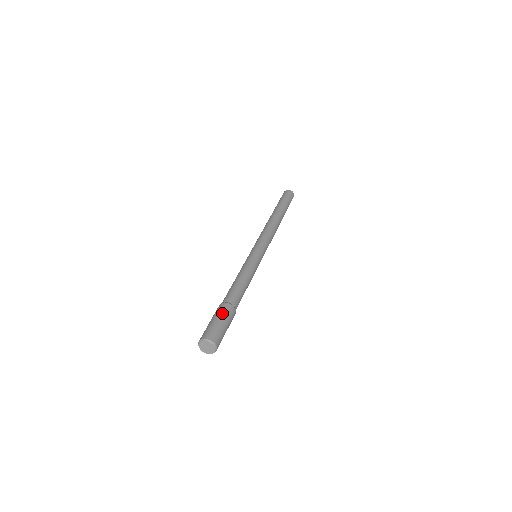
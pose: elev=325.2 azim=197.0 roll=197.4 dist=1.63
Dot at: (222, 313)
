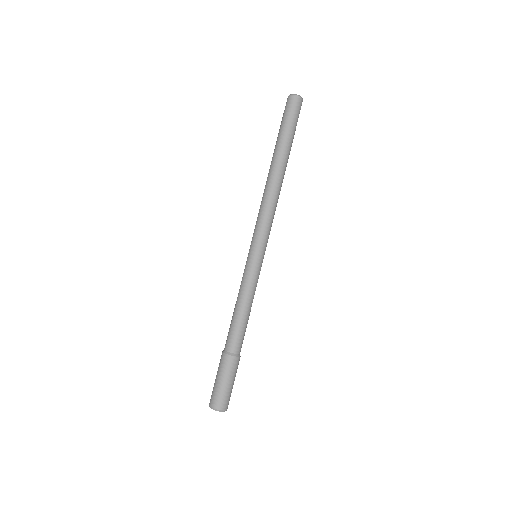
Dot at: (234, 373)
